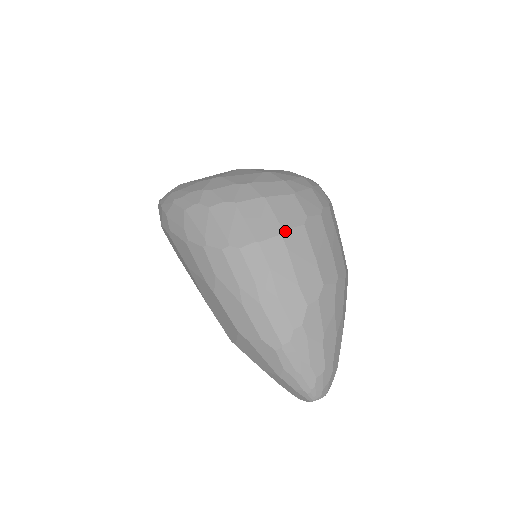
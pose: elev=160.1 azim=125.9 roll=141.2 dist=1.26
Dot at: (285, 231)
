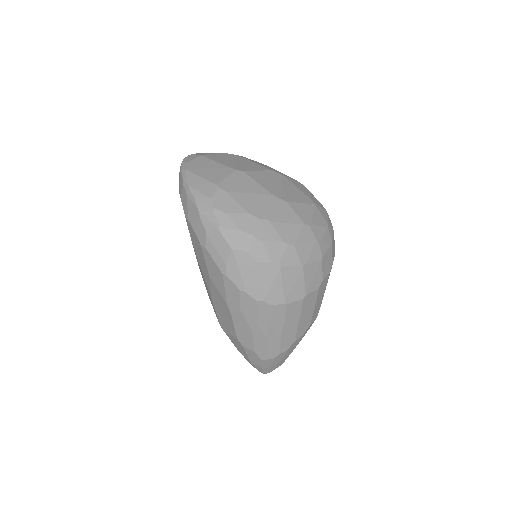
Dot at: (306, 296)
